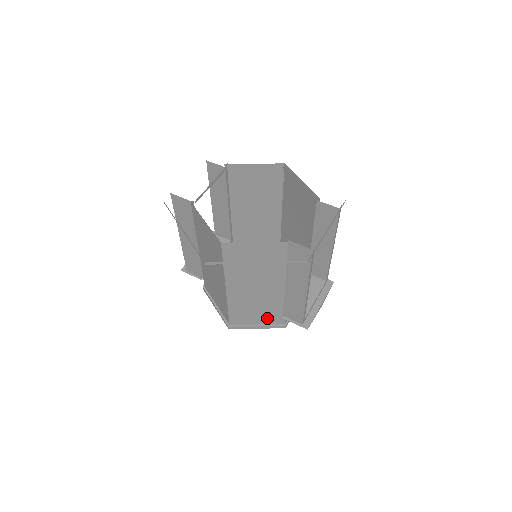
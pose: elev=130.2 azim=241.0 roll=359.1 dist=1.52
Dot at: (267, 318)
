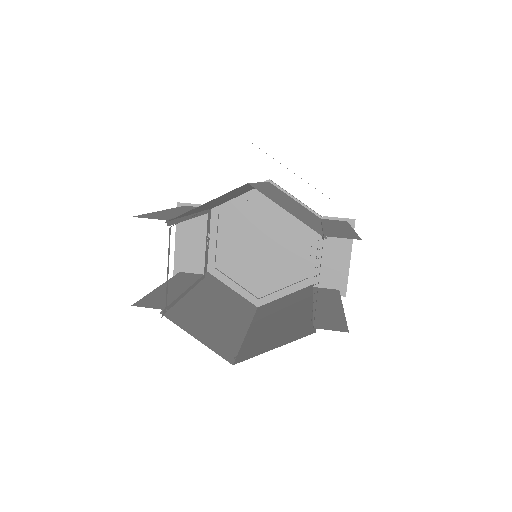
Dot at: (295, 294)
